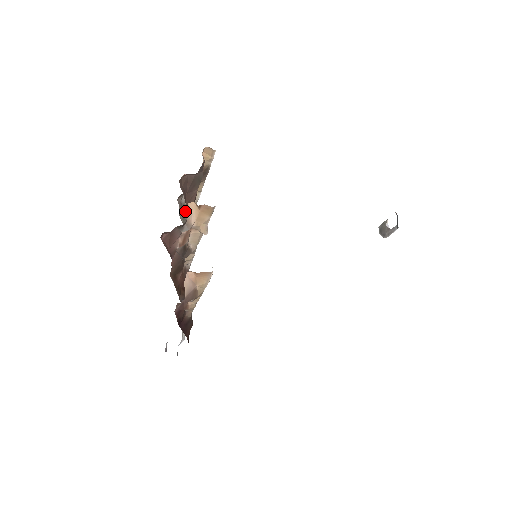
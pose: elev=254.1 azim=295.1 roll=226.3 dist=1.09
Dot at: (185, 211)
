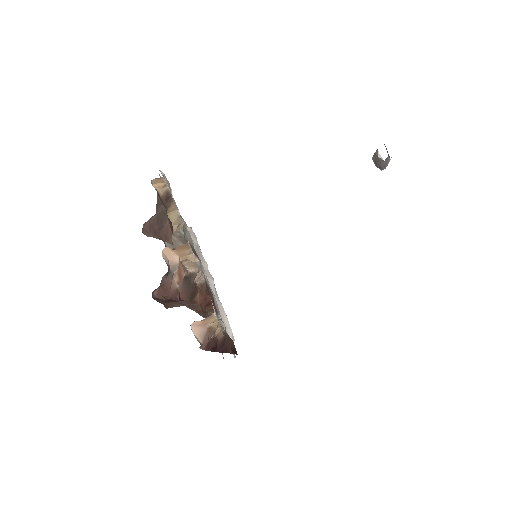
Dot at: (173, 231)
